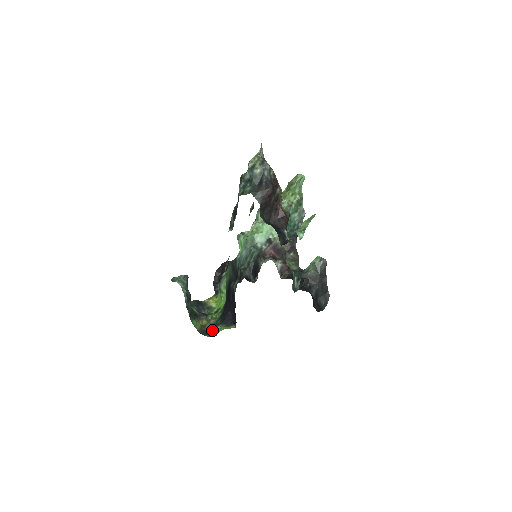
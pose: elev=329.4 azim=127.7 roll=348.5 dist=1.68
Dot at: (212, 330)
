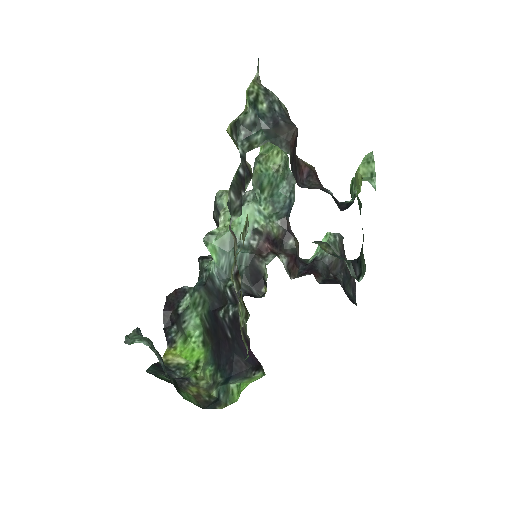
Dot at: (219, 395)
